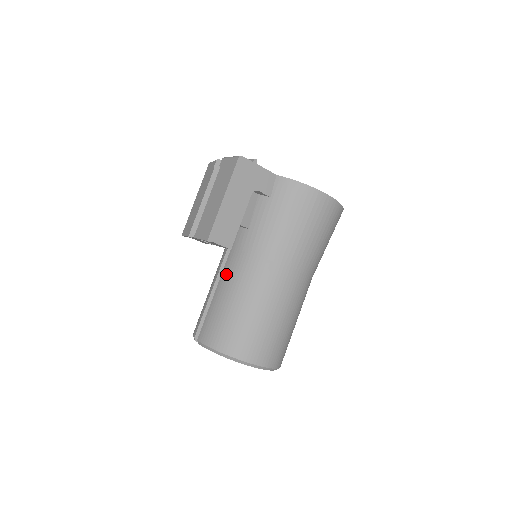
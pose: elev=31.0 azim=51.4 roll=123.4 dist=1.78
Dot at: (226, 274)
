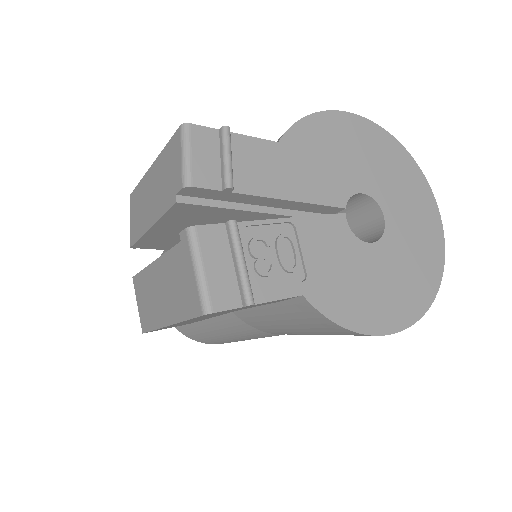
Dot at: occluded
